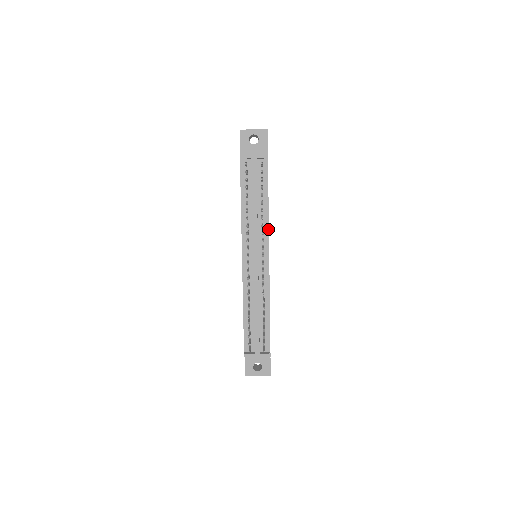
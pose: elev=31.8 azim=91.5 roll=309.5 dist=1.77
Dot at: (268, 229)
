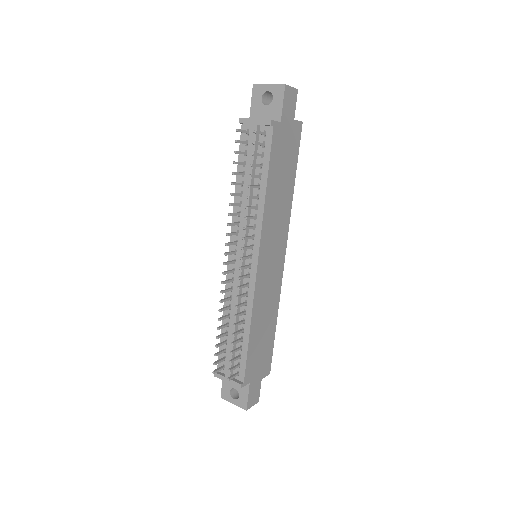
Dot at: (261, 224)
